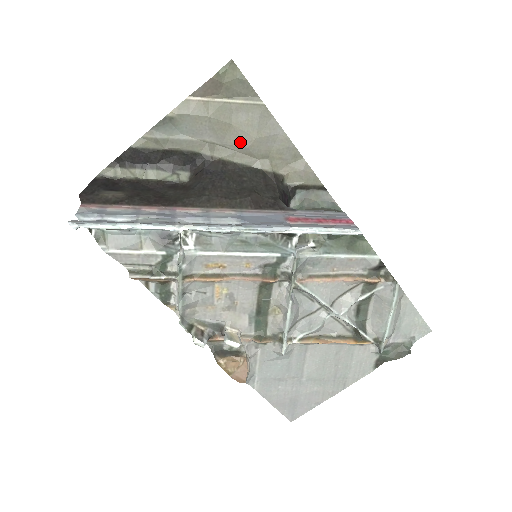
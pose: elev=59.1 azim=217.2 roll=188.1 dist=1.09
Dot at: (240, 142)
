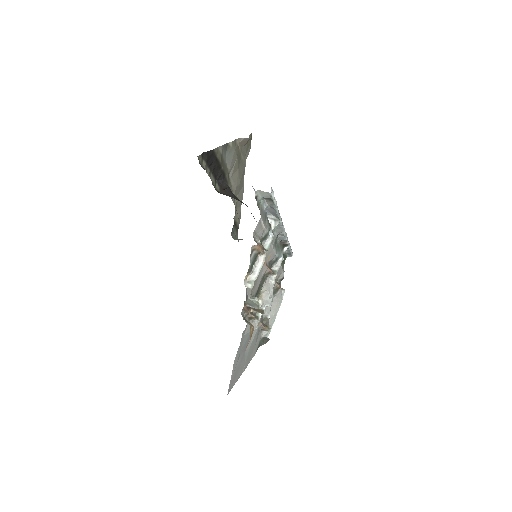
Dot at: (236, 181)
